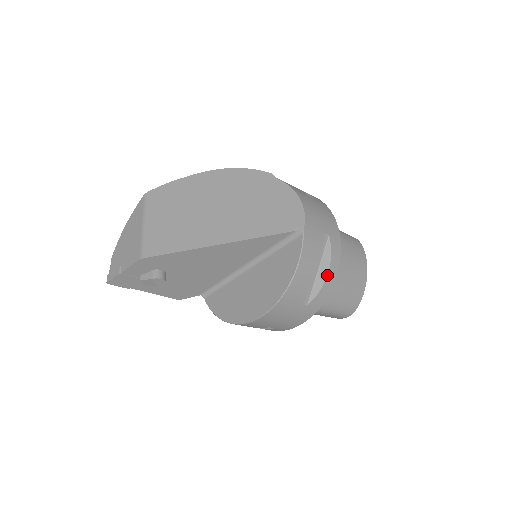
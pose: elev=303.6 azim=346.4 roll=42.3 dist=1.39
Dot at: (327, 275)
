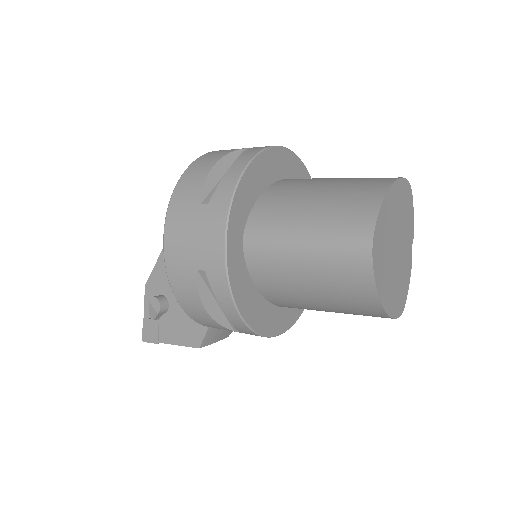
Dot at: (231, 166)
